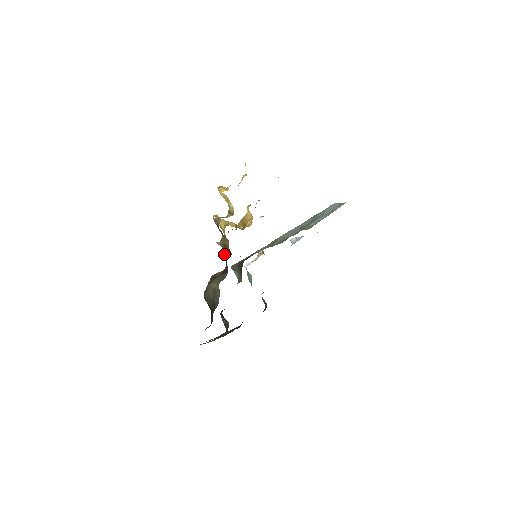
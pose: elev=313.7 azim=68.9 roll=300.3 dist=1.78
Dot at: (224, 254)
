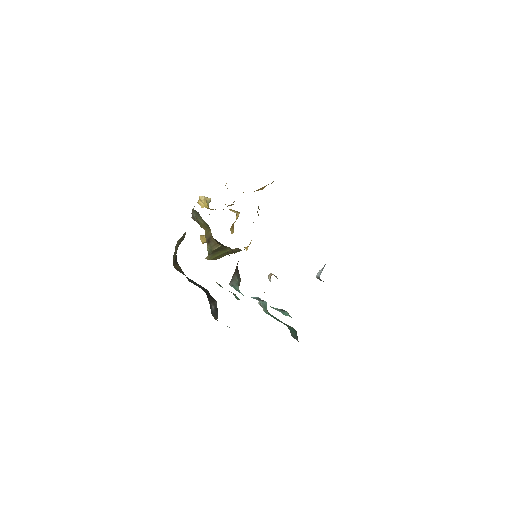
Dot at: occluded
